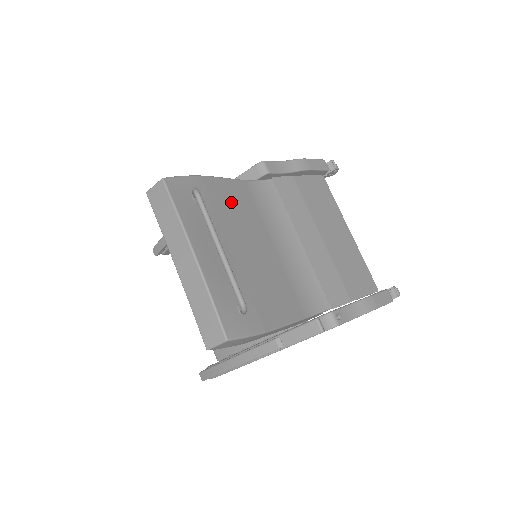
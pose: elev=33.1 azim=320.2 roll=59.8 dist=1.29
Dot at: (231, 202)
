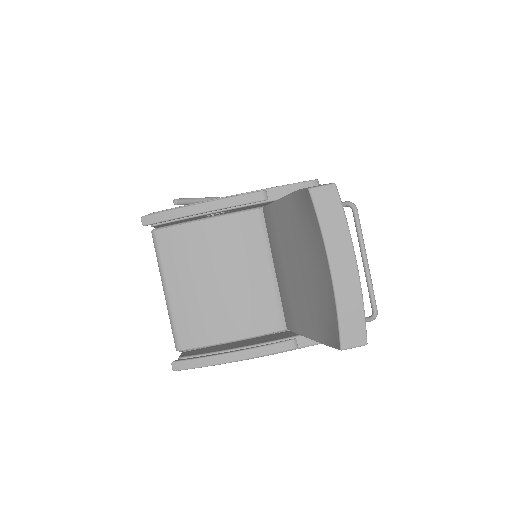
Dot at: occluded
